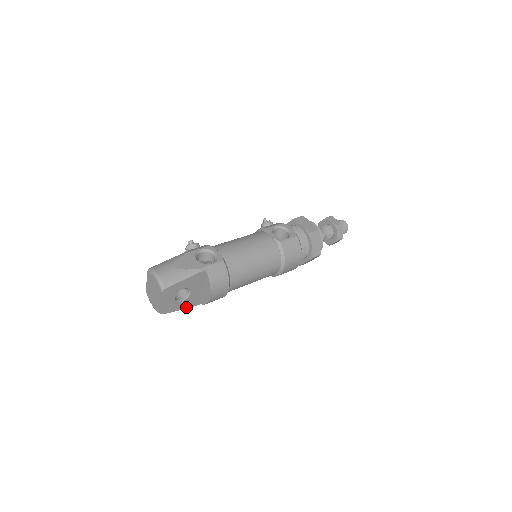
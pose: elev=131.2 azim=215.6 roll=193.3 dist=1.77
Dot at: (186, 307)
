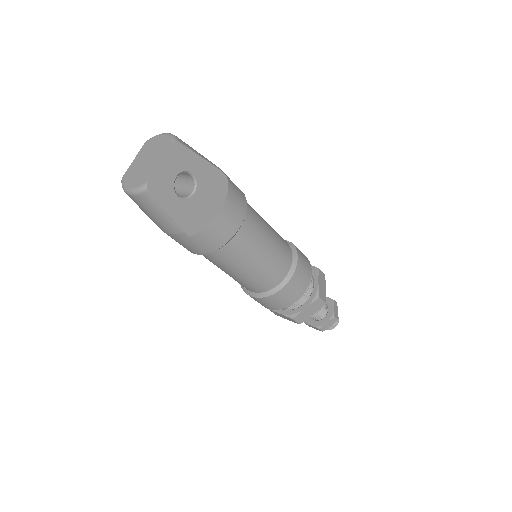
Dot at: (174, 218)
